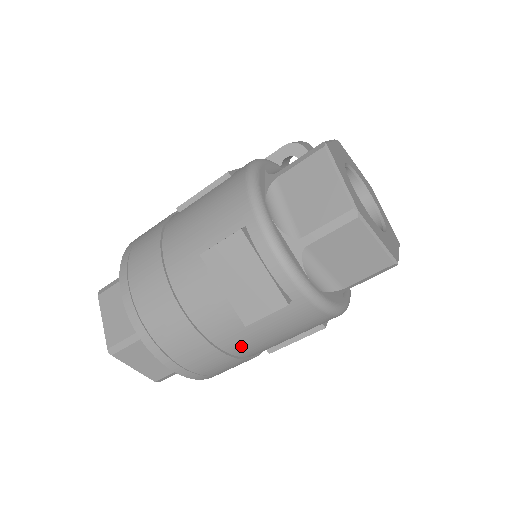
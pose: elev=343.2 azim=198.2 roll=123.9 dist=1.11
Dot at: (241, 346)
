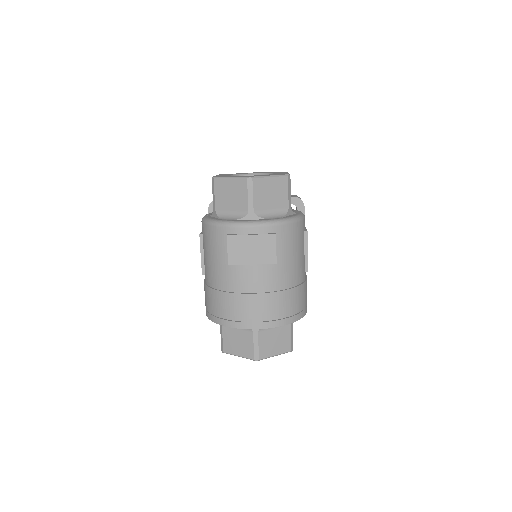
Dot at: (290, 278)
